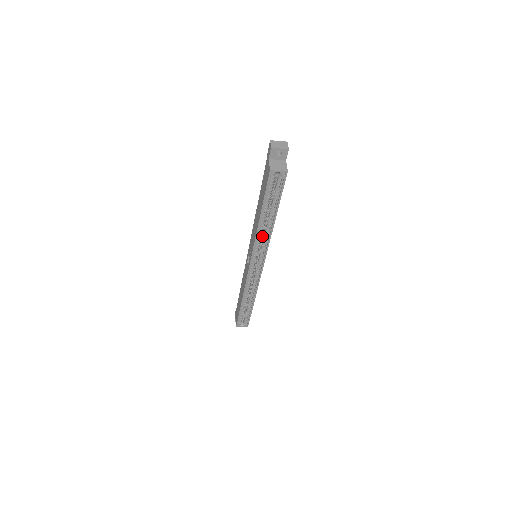
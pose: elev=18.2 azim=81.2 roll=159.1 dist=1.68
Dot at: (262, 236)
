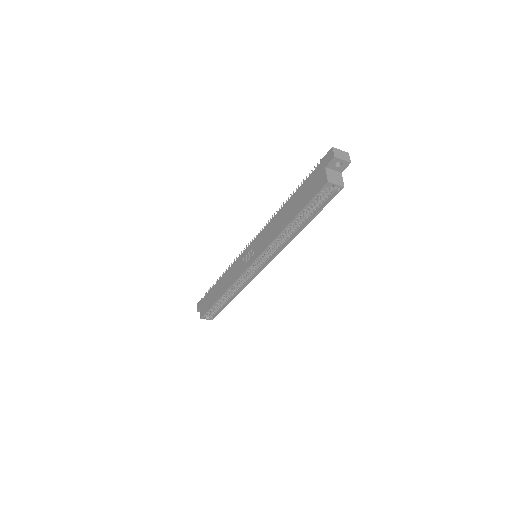
Dot at: occluded
